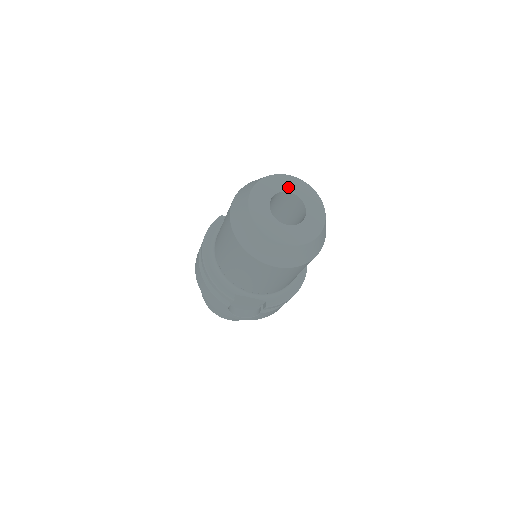
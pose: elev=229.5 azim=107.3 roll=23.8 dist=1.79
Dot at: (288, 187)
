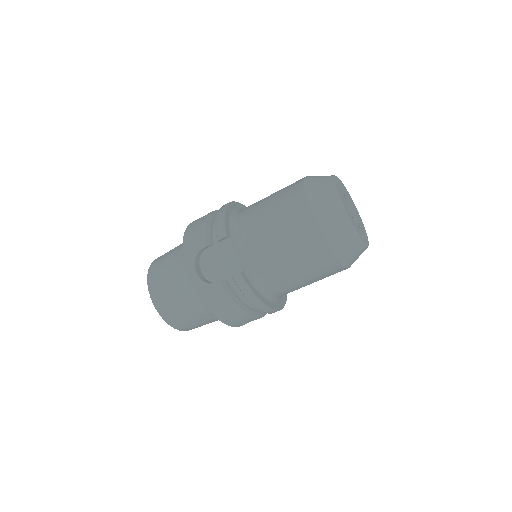
Dot at: (356, 211)
